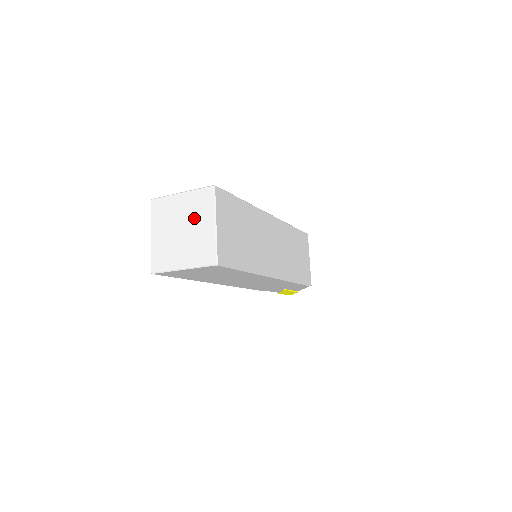
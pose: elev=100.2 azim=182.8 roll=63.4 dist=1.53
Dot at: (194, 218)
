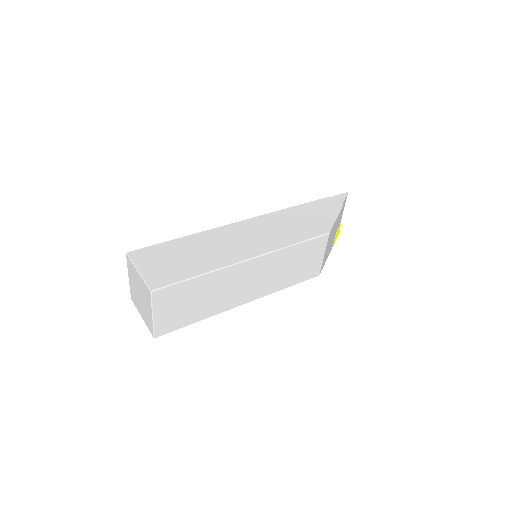
Dot at: (144, 297)
